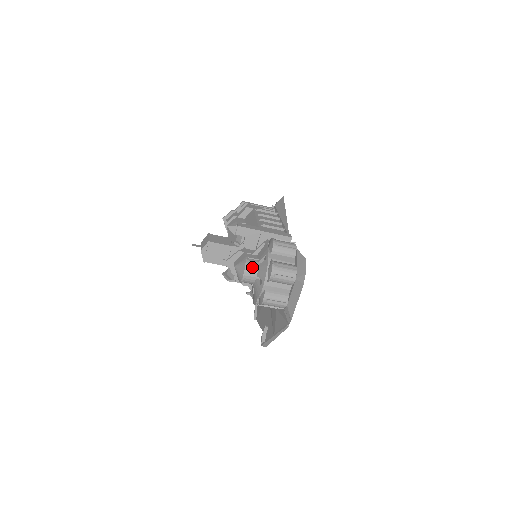
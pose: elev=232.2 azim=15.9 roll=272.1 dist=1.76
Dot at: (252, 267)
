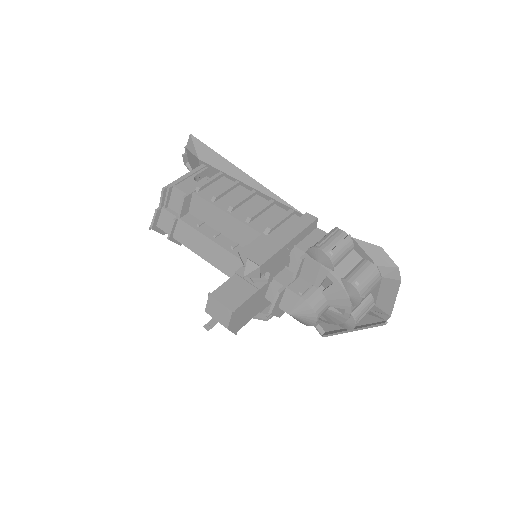
Dot at: (319, 303)
